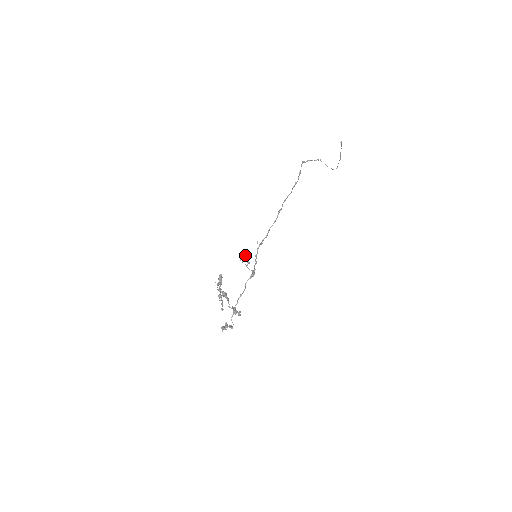
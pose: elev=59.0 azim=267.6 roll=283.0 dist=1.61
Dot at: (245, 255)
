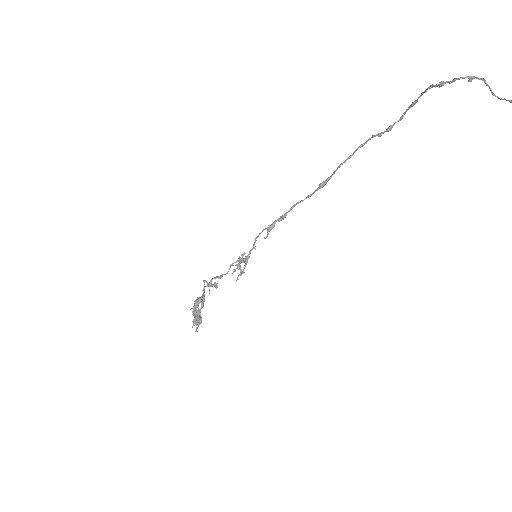
Dot at: occluded
